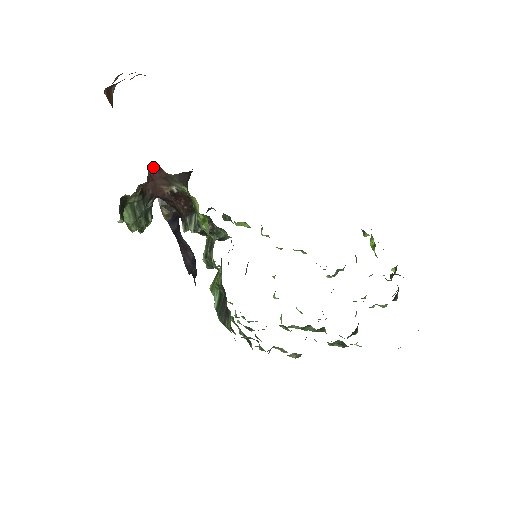
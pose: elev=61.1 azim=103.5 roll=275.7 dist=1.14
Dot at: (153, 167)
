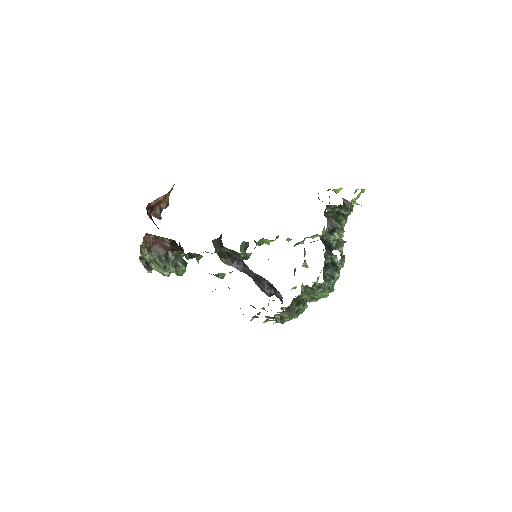
Dot at: occluded
